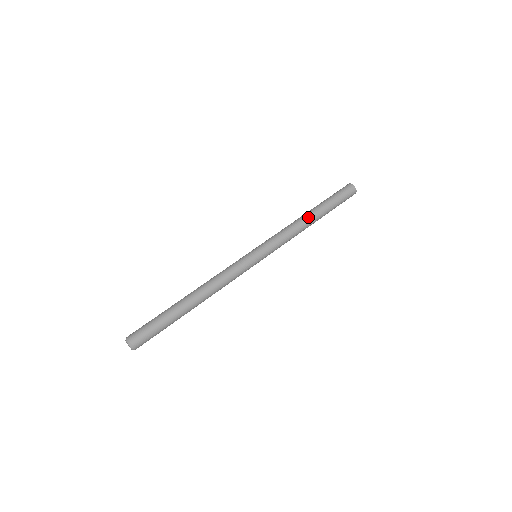
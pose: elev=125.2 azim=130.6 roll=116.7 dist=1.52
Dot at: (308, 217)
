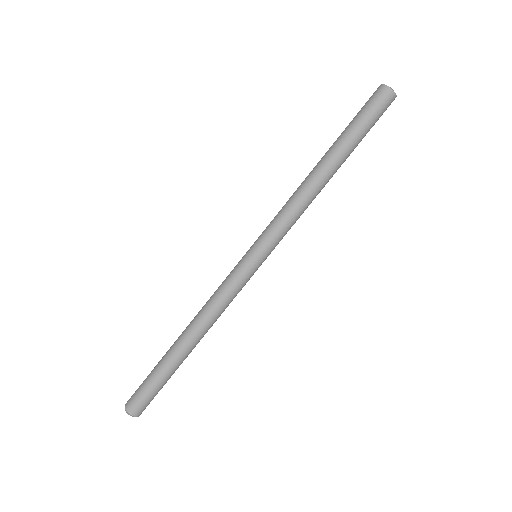
Dot at: (322, 175)
